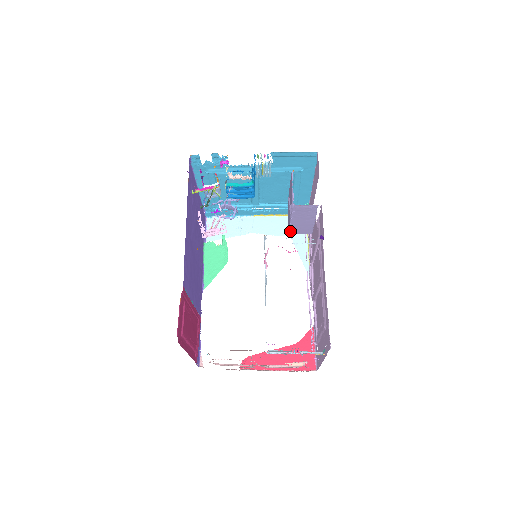
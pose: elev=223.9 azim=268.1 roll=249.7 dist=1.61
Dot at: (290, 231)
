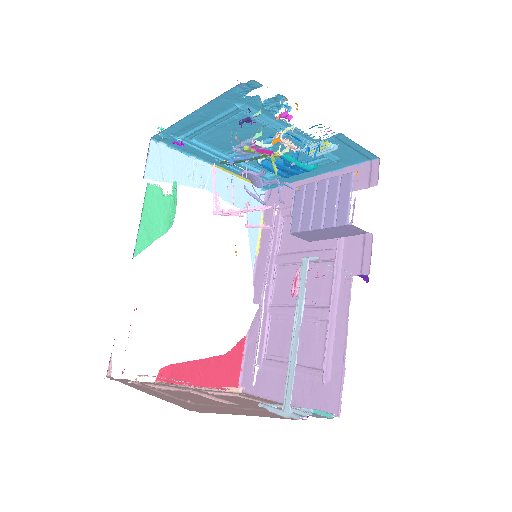
Dot at: (295, 232)
